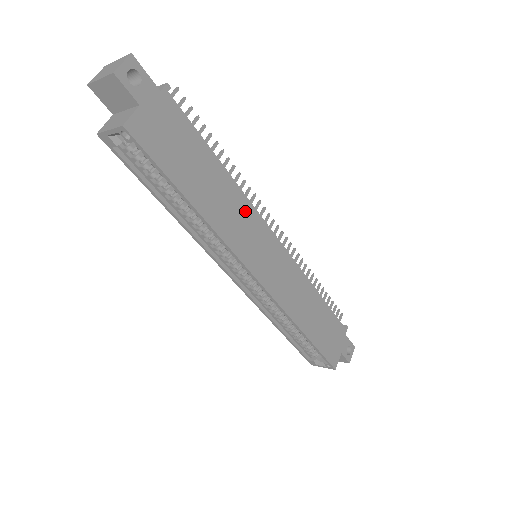
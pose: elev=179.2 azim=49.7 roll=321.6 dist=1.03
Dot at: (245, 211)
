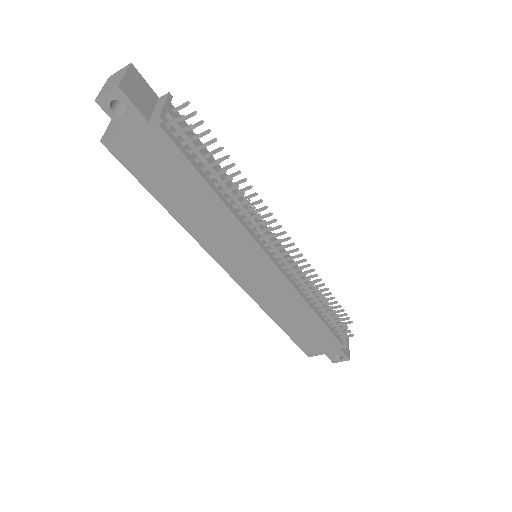
Dot at: (235, 232)
